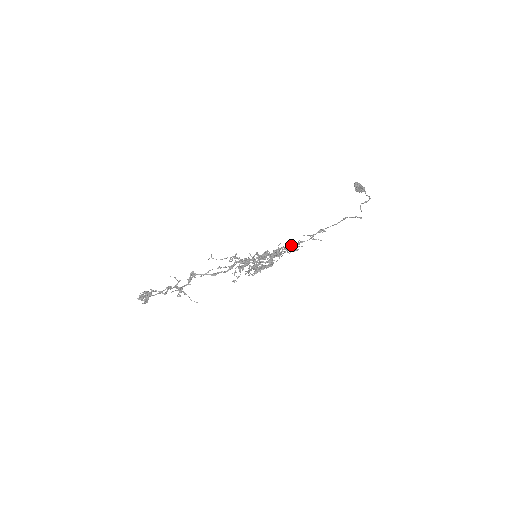
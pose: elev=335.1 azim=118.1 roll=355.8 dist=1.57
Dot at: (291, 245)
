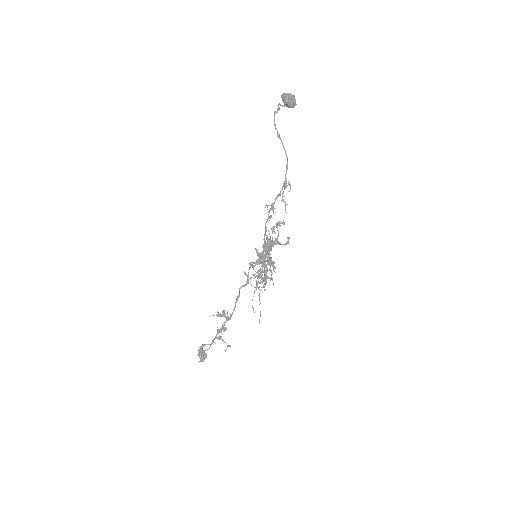
Dot at: (269, 217)
